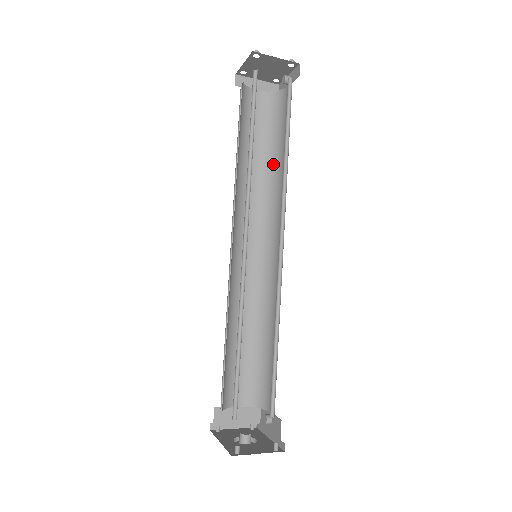
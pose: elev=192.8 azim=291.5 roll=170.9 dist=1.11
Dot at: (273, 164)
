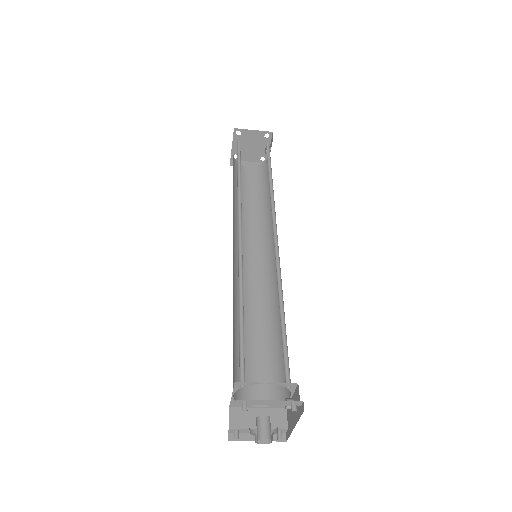
Dot at: (267, 203)
